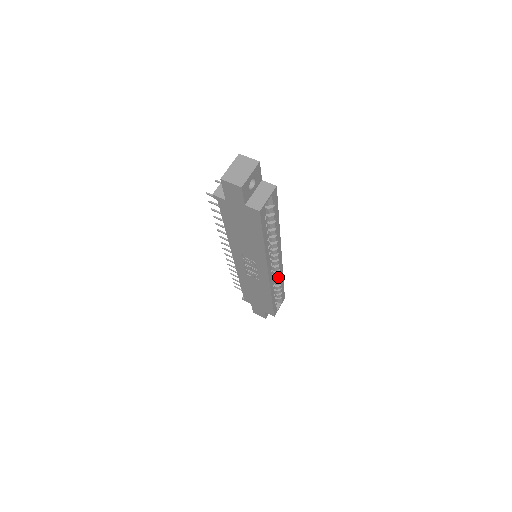
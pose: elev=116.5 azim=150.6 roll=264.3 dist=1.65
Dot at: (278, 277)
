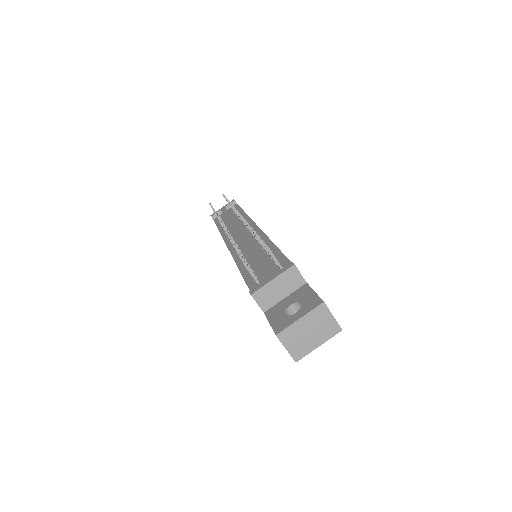
Dot at: occluded
